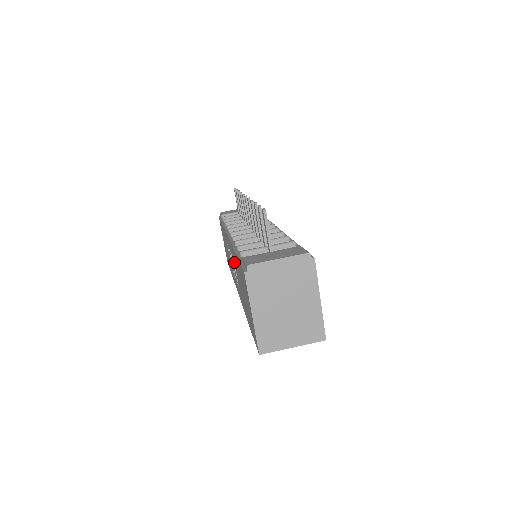
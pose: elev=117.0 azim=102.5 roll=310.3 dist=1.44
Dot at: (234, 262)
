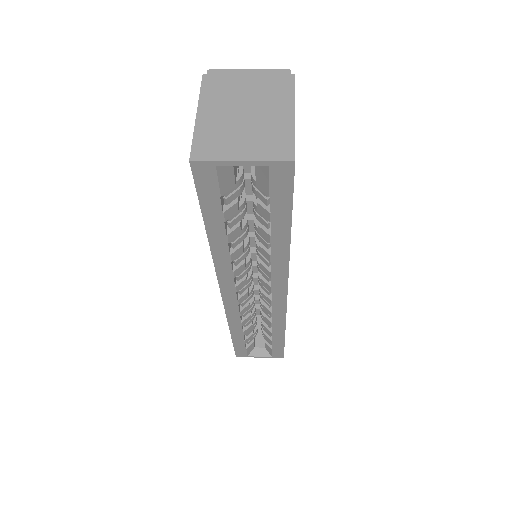
Dot at: occluded
